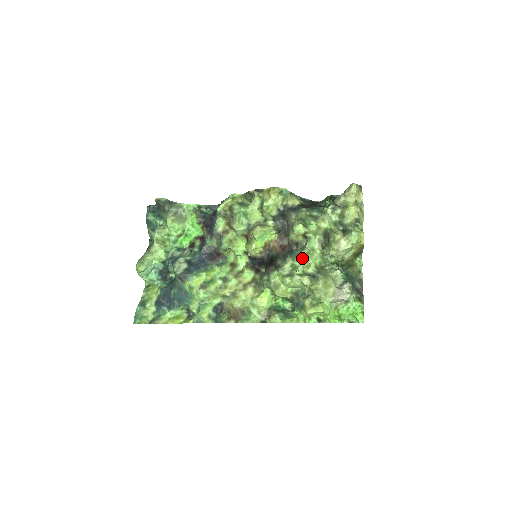
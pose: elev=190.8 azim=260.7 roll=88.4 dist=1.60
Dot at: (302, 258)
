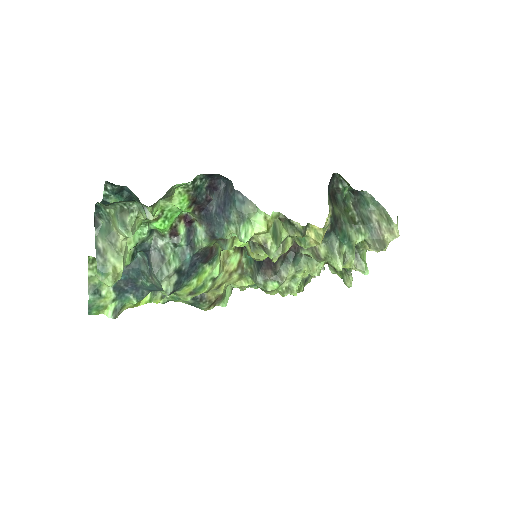
Dot at: occluded
